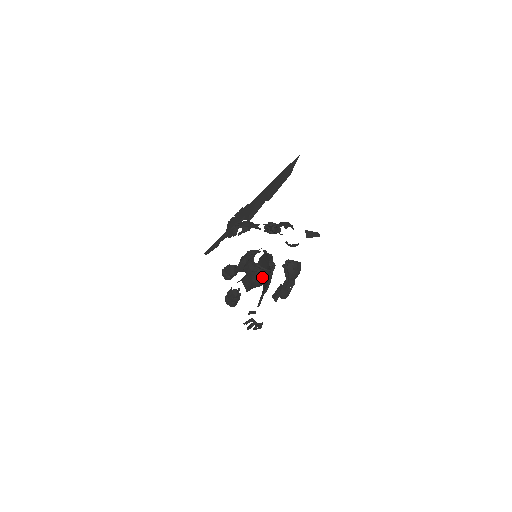
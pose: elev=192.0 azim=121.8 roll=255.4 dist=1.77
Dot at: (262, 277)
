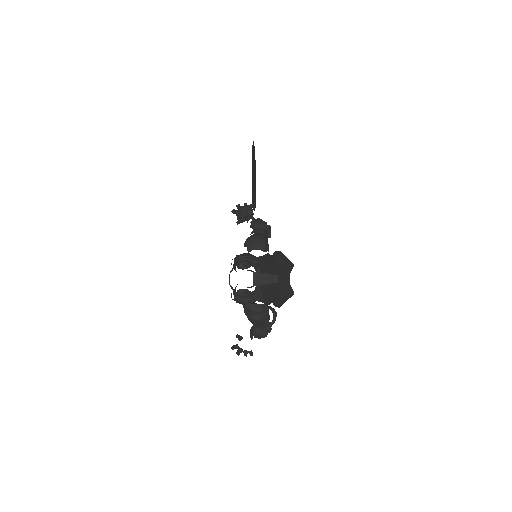
Dot at: (245, 298)
